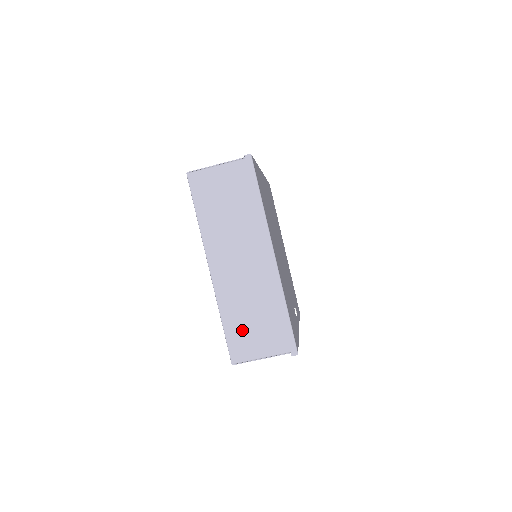
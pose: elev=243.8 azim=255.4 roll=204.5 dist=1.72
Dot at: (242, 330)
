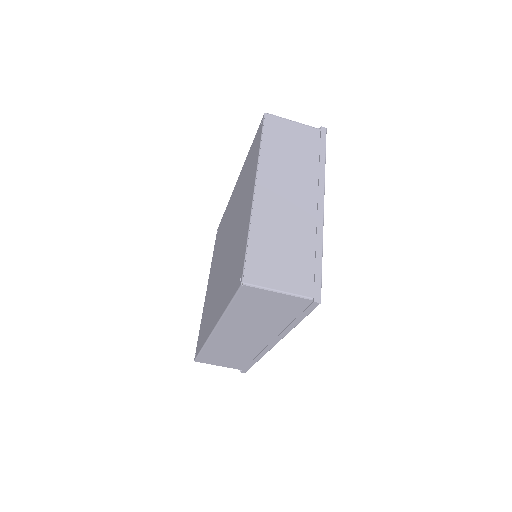
Dot at: (268, 254)
